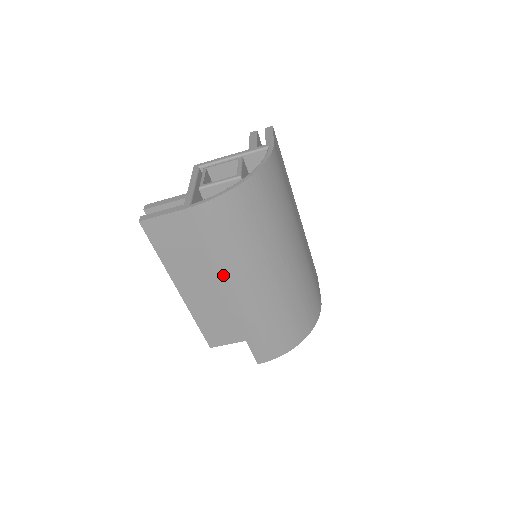
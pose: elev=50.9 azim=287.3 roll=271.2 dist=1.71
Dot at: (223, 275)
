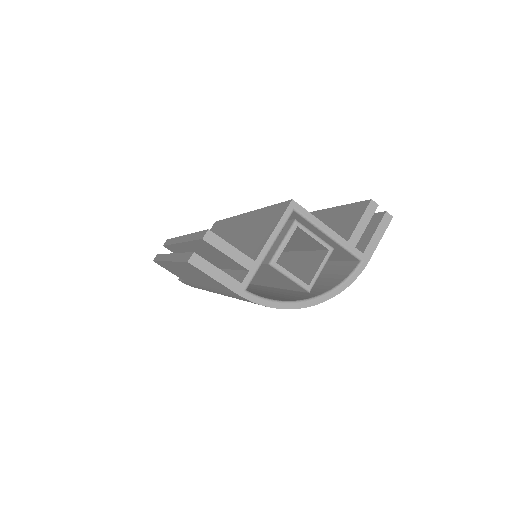
Dot at: (215, 291)
